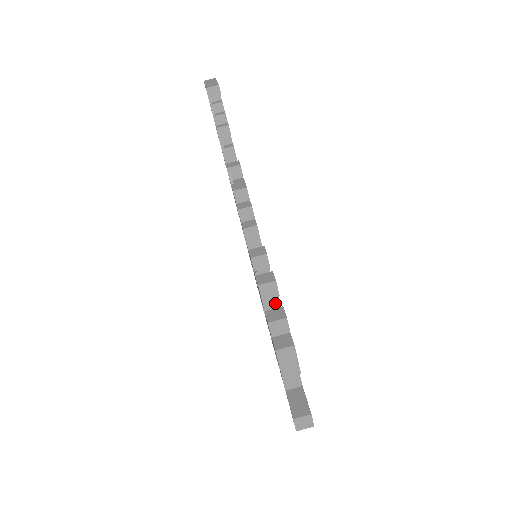
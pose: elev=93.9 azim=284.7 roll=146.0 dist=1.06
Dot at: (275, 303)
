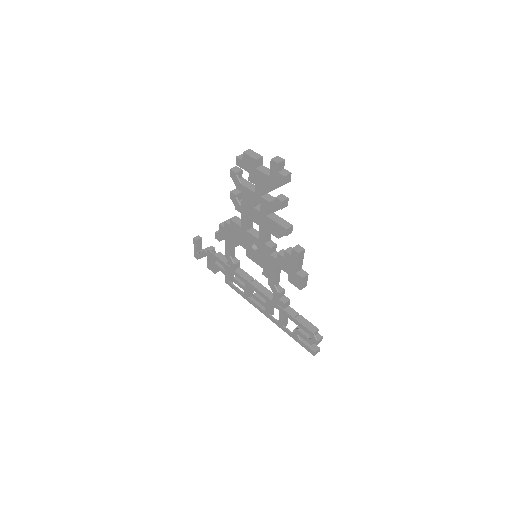
Dot at: (248, 183)
